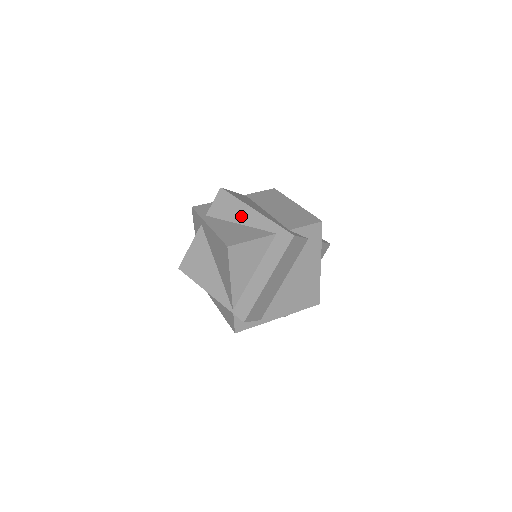
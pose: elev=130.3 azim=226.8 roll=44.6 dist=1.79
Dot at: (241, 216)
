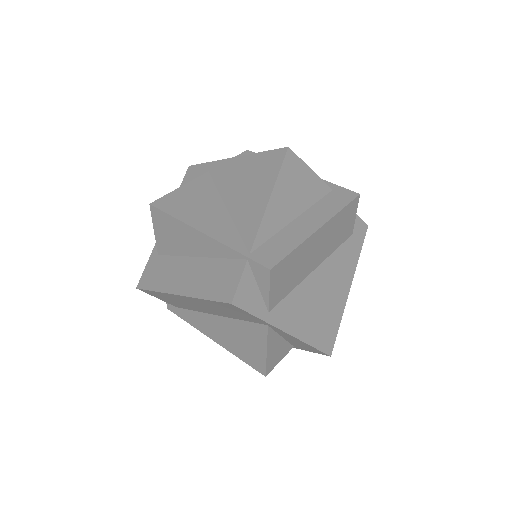
Dot at: occluded
